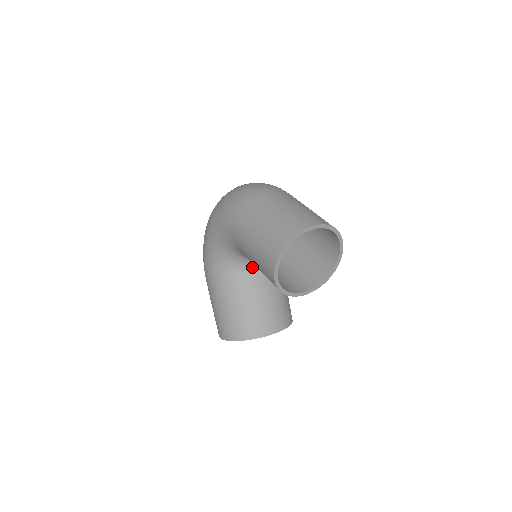
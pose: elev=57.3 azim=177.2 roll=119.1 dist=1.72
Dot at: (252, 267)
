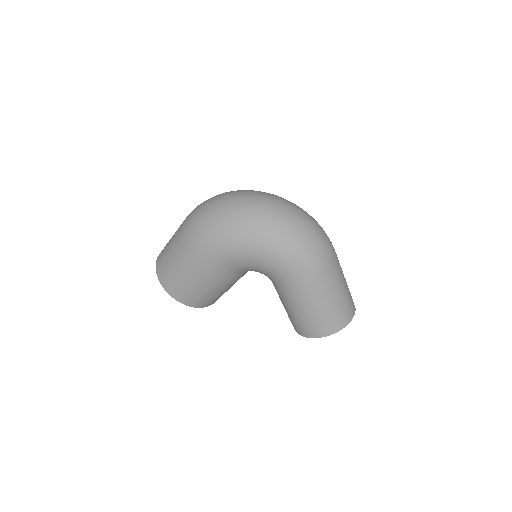
Dot at: occluded
